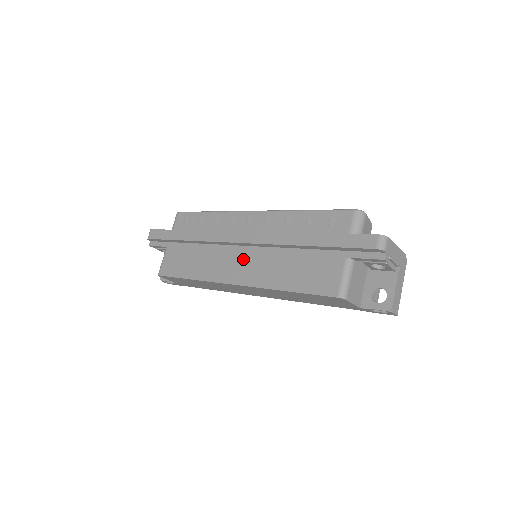
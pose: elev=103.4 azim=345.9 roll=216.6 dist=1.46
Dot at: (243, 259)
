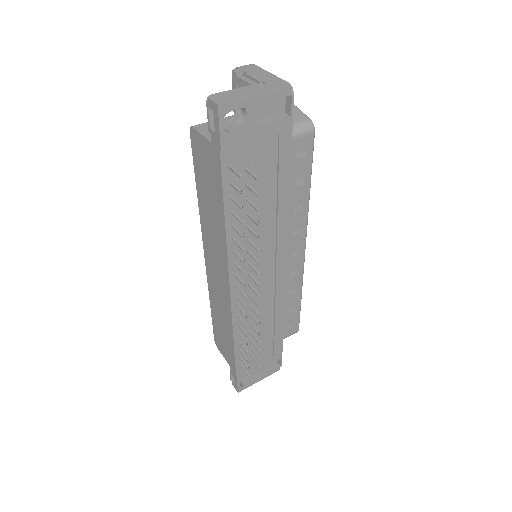
Dot at: occluded
